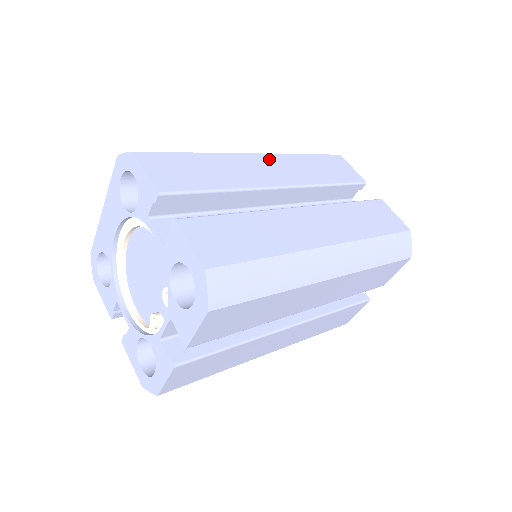
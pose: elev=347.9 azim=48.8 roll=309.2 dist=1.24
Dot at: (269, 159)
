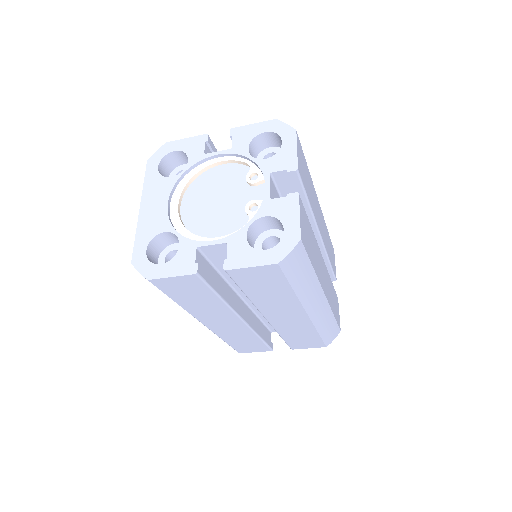
Dot at: occluded
